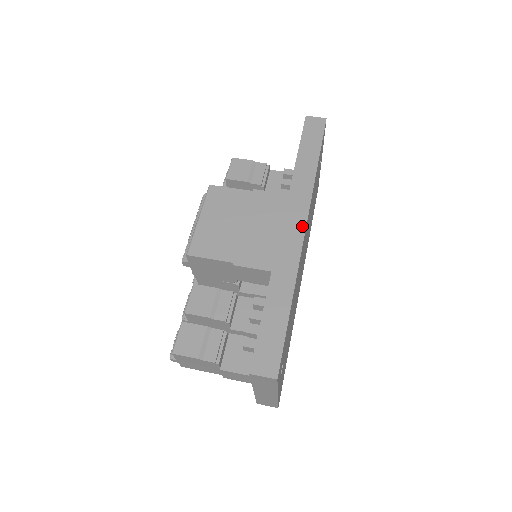
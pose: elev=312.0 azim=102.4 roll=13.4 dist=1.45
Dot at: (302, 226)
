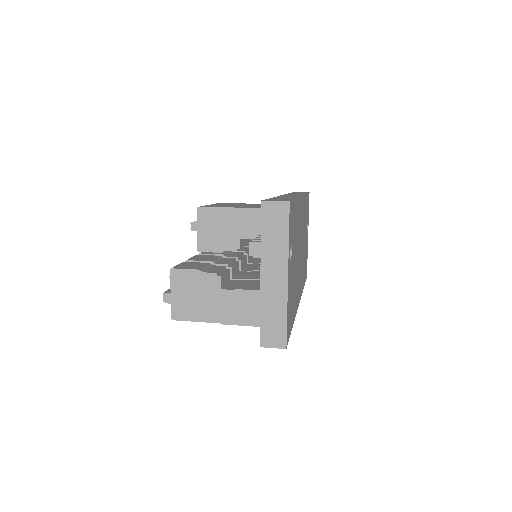
Dot at: (299, 195)
